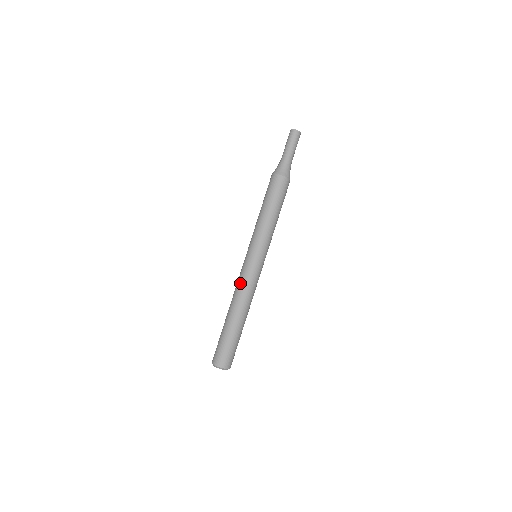
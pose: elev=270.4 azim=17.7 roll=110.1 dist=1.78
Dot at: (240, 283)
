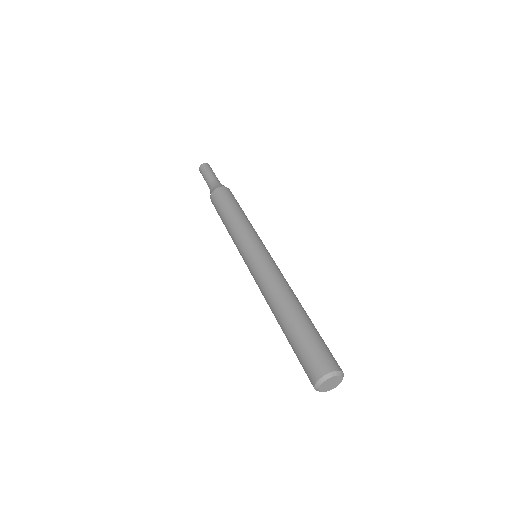
Dot at: (263, 279)
